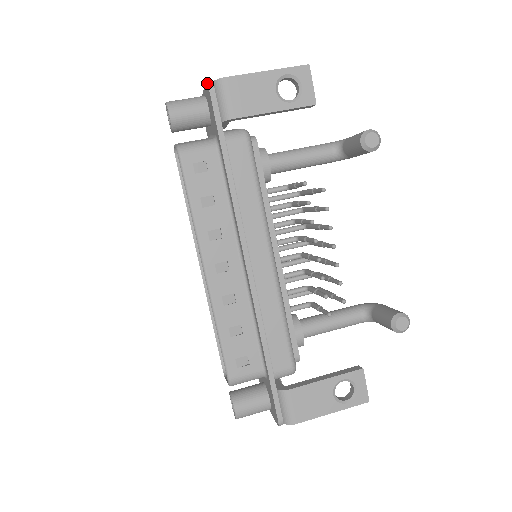
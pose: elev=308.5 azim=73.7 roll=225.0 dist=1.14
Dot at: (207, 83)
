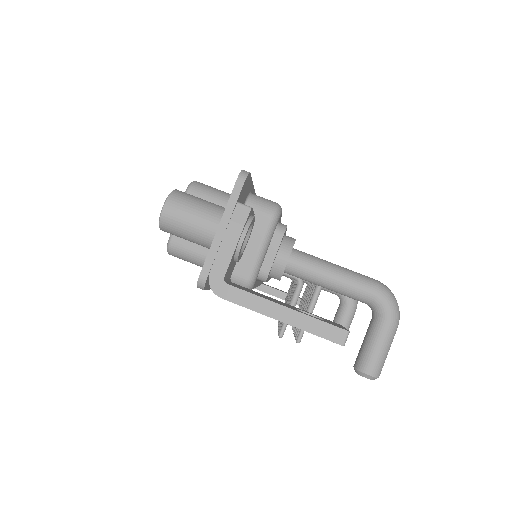
Dot at: occluded
